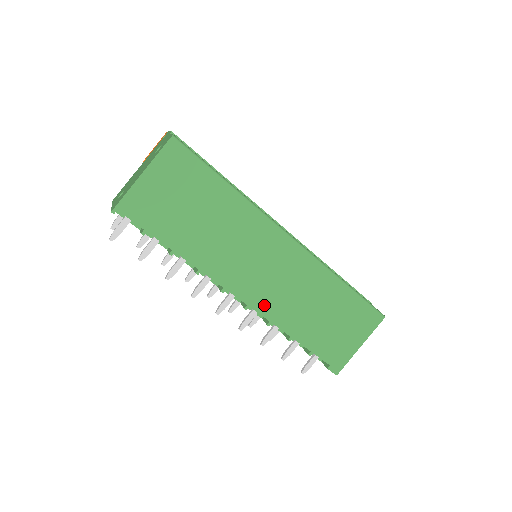
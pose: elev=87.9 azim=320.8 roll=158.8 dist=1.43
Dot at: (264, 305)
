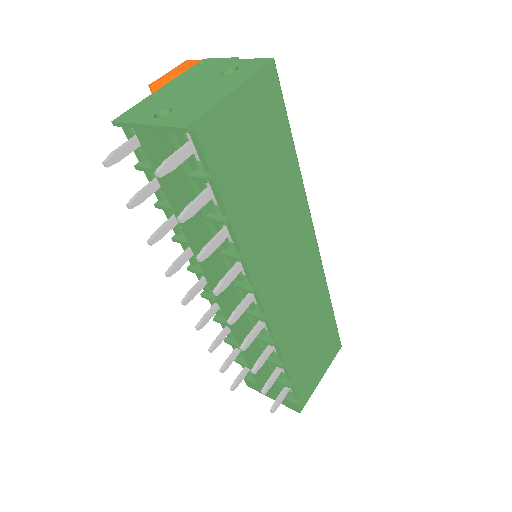
Dot at: (277, 317)
